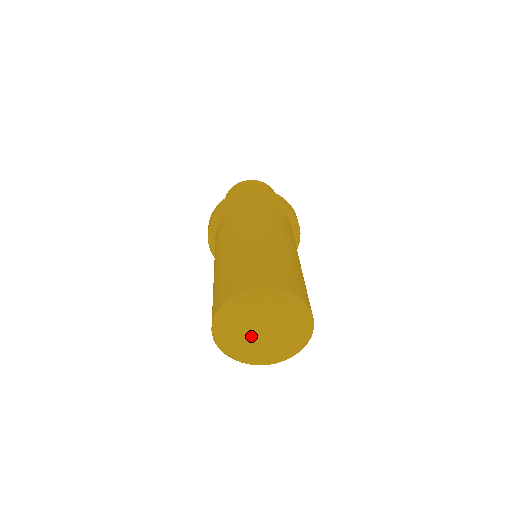
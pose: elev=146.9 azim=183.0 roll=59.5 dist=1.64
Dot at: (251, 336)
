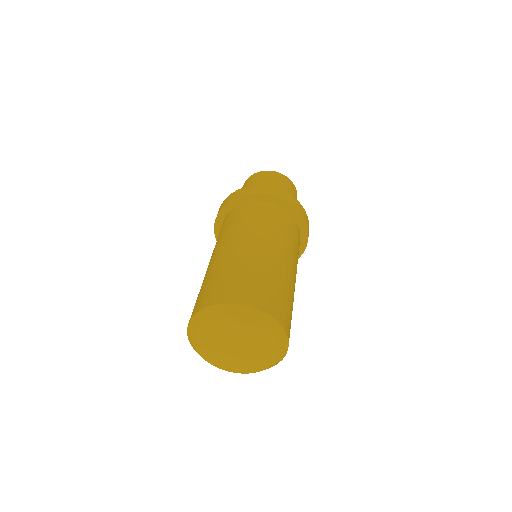
Dot at: (227, 339)
